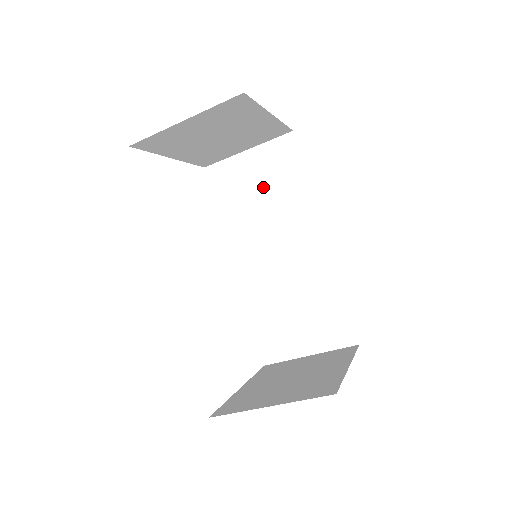
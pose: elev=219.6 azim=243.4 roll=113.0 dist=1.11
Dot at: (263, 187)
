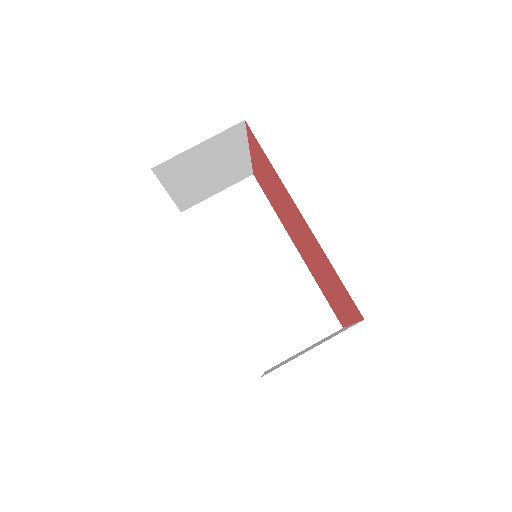
Dot at: (236, 219)
